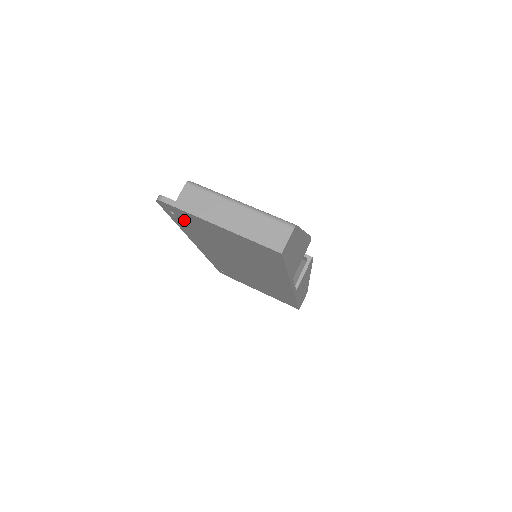
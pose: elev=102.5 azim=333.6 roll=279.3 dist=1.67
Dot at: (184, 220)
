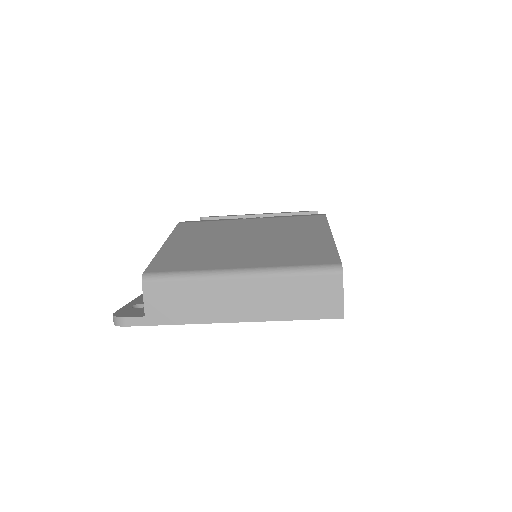
Dot at: occluded
